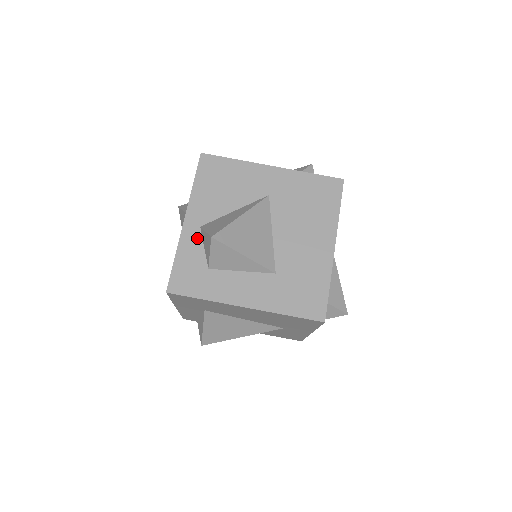
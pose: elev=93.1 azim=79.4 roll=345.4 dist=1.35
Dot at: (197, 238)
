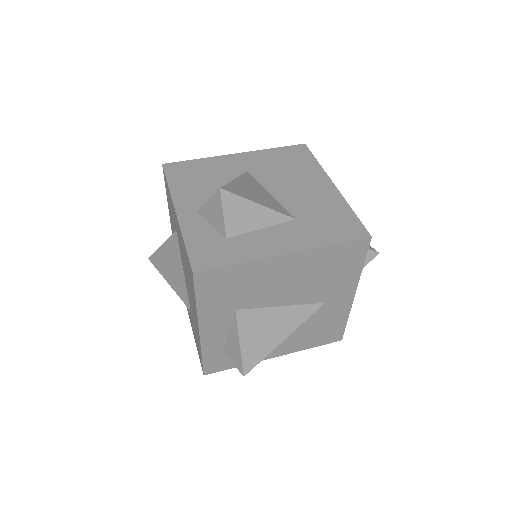
Dot at: (198, 220)
